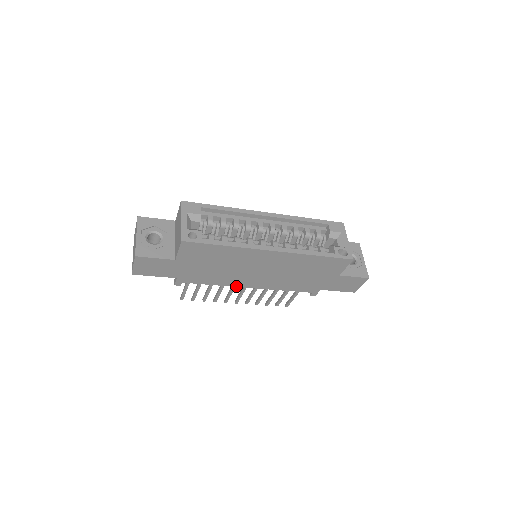
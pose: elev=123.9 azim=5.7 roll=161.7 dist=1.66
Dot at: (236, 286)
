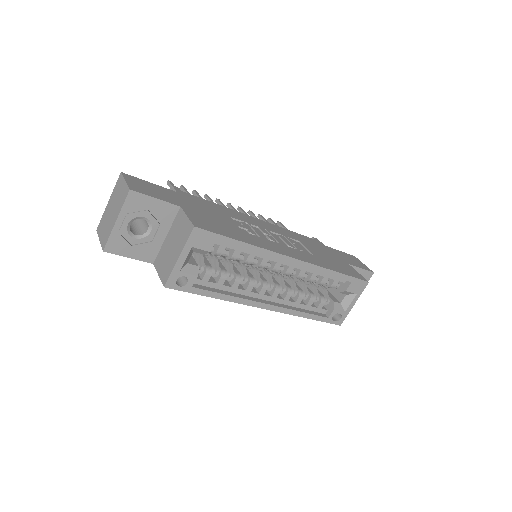
Dot at: occluded
